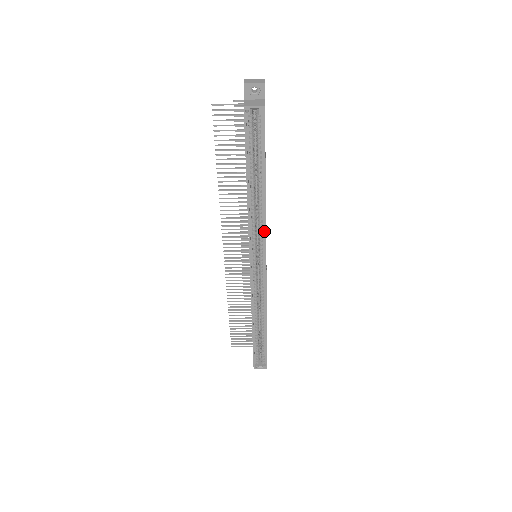
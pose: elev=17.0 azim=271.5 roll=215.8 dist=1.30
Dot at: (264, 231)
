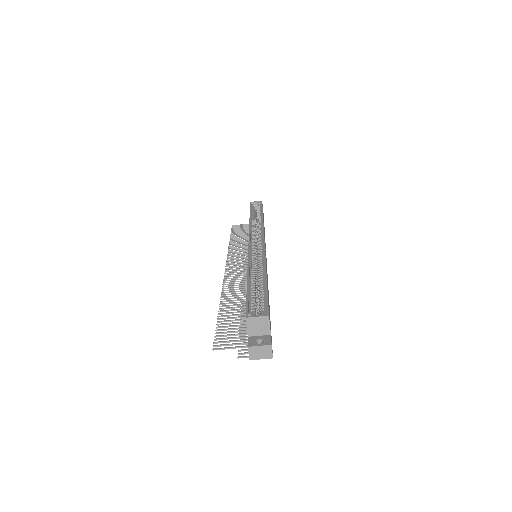
Dot at: (262, 228)
